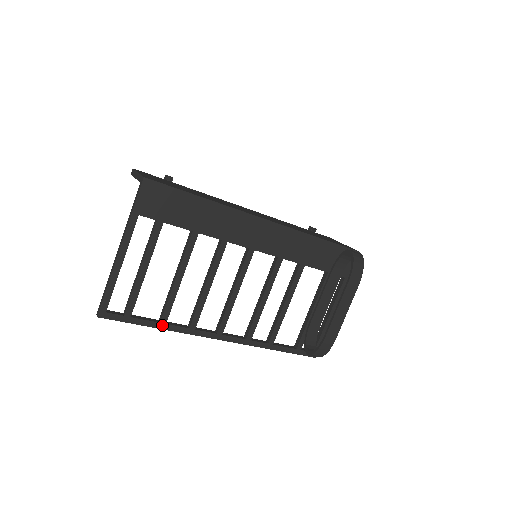
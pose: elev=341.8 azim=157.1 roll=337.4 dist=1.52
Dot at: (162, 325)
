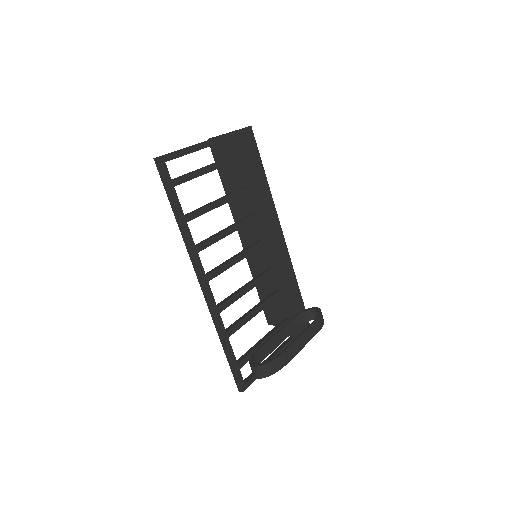
Dot at: (184, 220)
